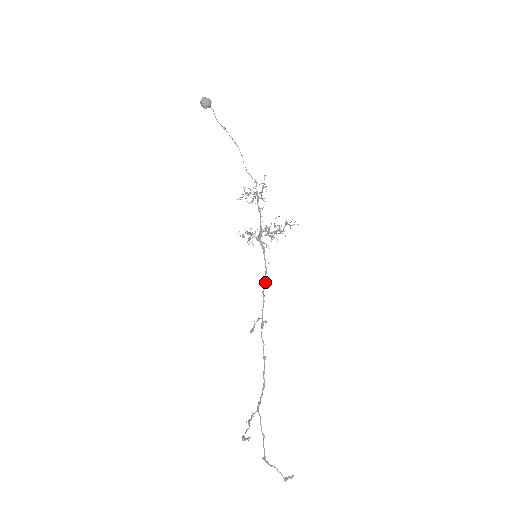
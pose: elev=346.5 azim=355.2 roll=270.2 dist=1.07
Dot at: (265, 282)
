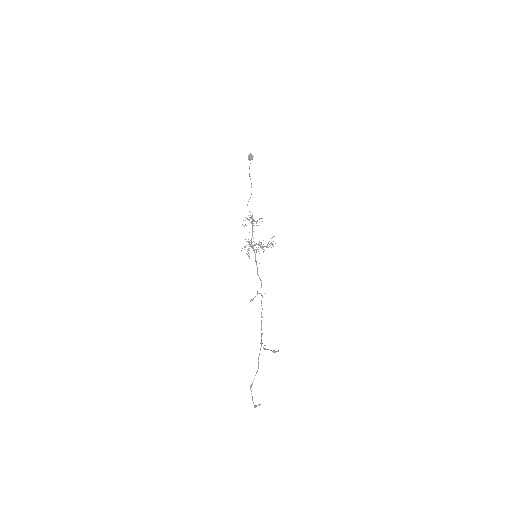
Dot at: occluded
